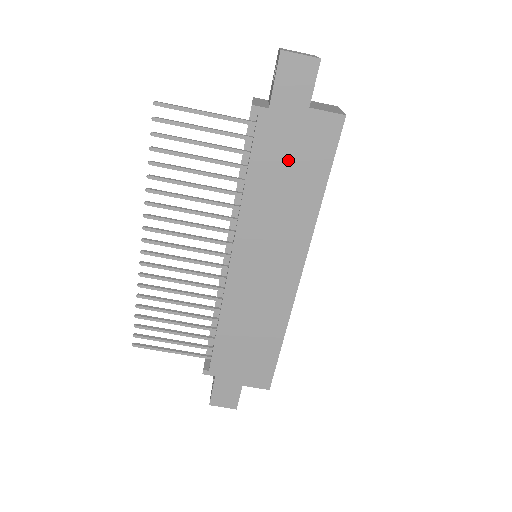
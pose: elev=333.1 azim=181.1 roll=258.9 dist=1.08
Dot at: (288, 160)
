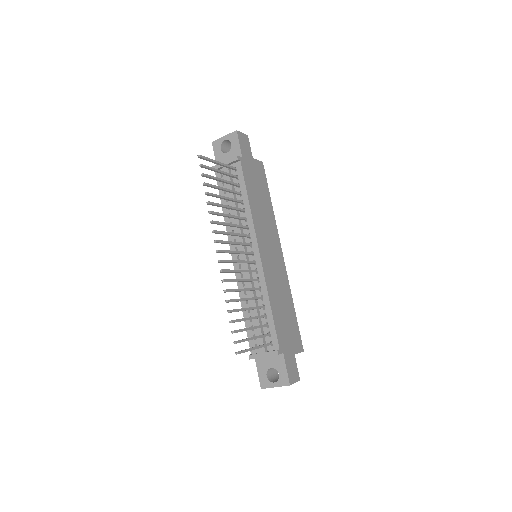
Dot at: (256, 185)
